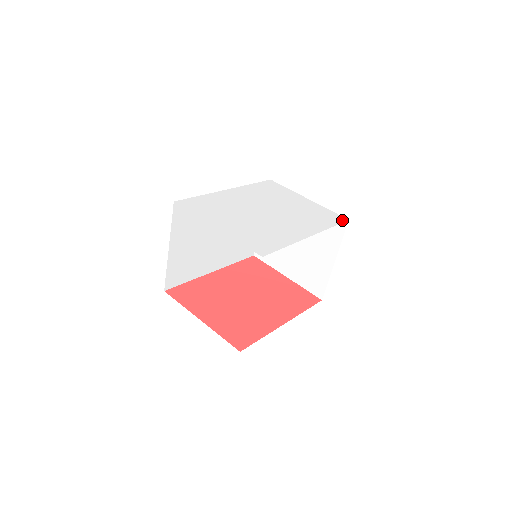
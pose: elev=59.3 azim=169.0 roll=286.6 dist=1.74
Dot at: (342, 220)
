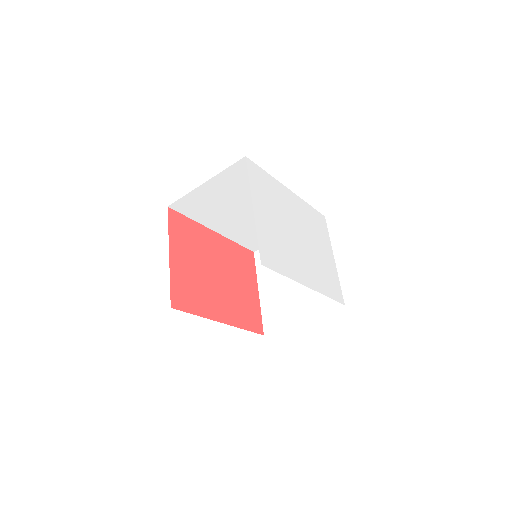
Dot at: (340, 300)
